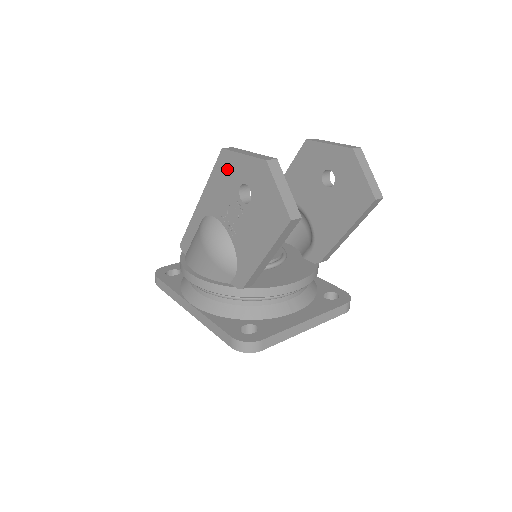
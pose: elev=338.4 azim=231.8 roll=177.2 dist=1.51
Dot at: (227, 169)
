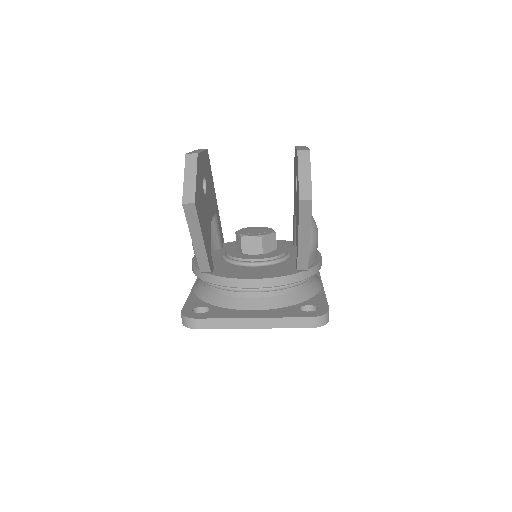
Dot at: occluded
